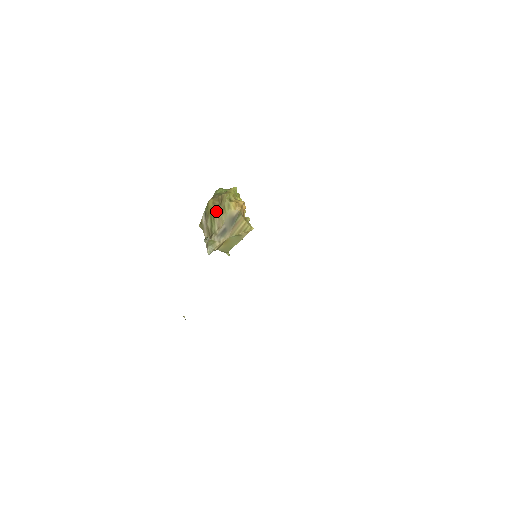
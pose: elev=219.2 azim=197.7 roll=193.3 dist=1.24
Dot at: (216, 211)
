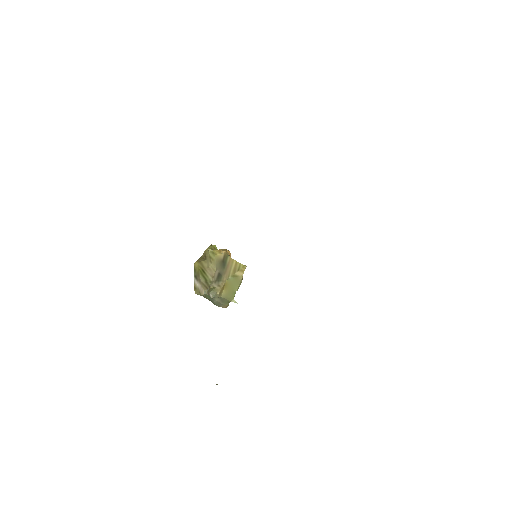
Dot at: (204, 266)
